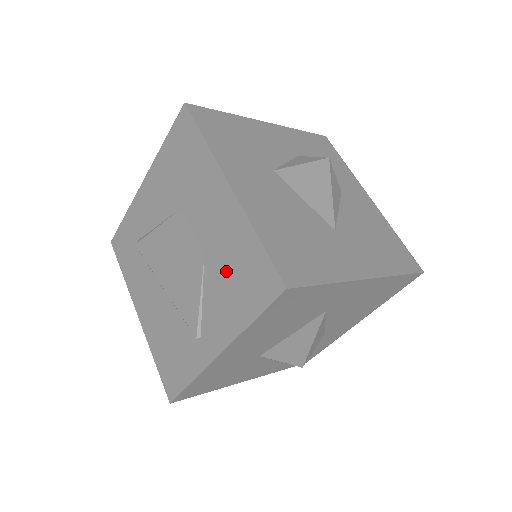
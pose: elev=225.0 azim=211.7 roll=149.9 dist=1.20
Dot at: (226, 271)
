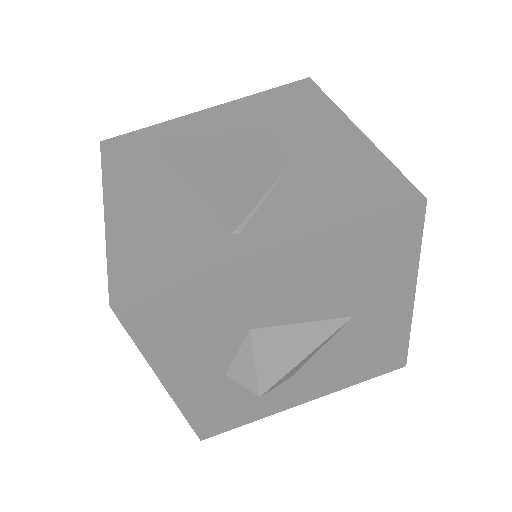
Dot at: (324, 179)
